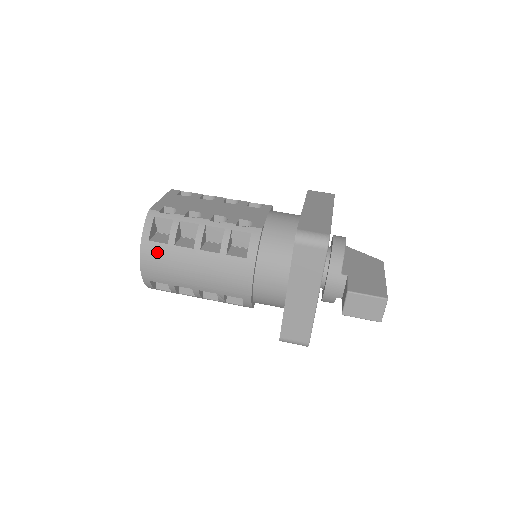
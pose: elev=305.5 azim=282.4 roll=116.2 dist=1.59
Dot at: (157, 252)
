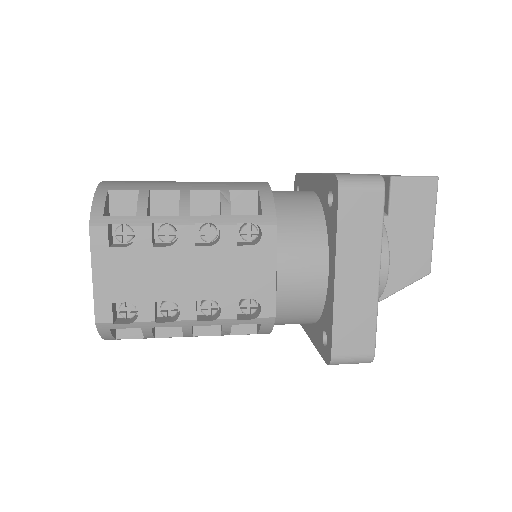
Dot at: occluded
